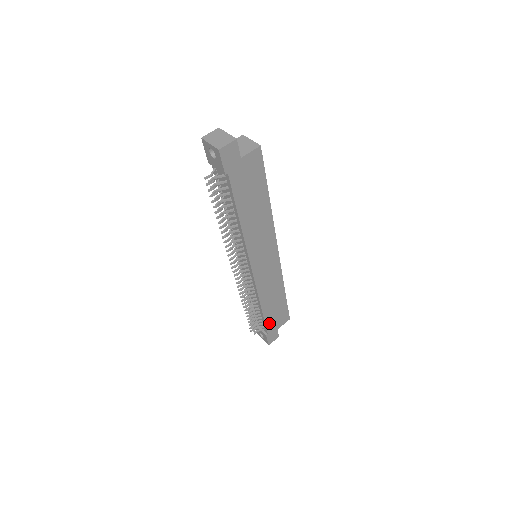
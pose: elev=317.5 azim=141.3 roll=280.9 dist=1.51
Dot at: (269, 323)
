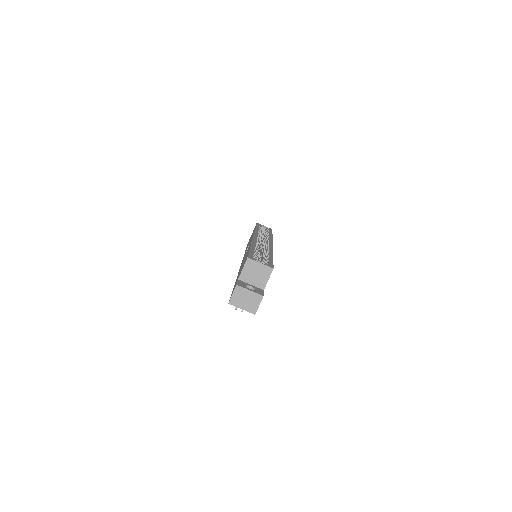
Dot at: occluded
